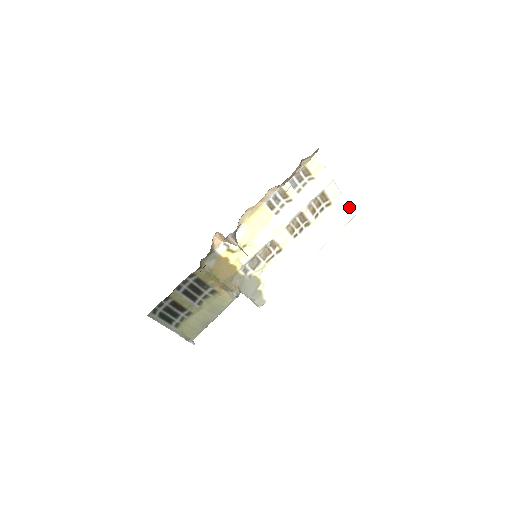
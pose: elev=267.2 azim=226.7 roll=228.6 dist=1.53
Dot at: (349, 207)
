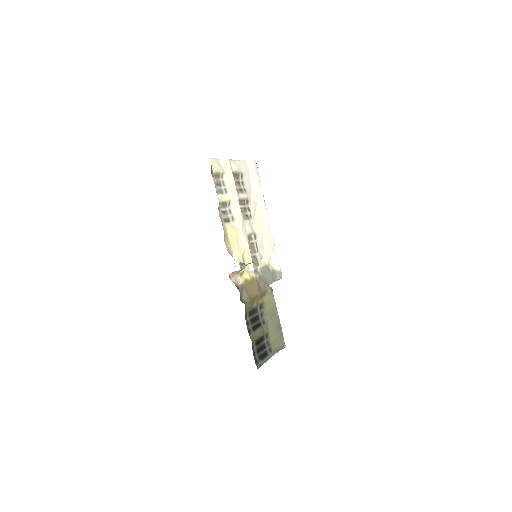
Dot at: (249, 162)
